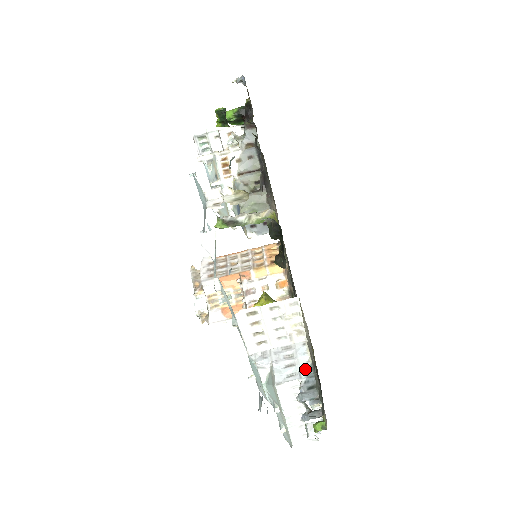
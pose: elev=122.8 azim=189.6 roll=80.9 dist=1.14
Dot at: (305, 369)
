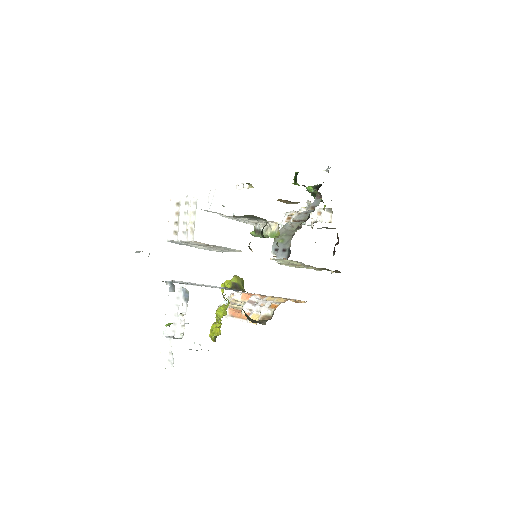
Dot at: occluded
